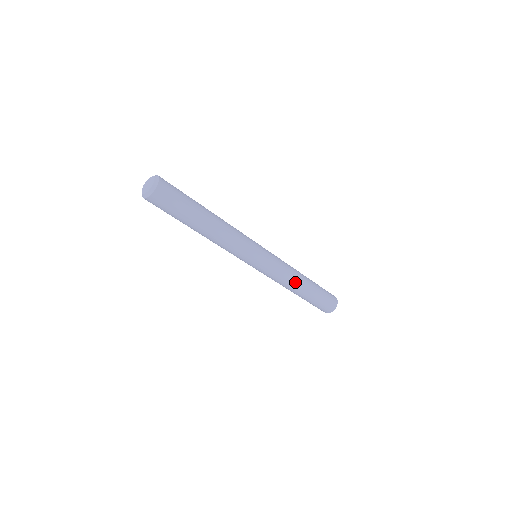
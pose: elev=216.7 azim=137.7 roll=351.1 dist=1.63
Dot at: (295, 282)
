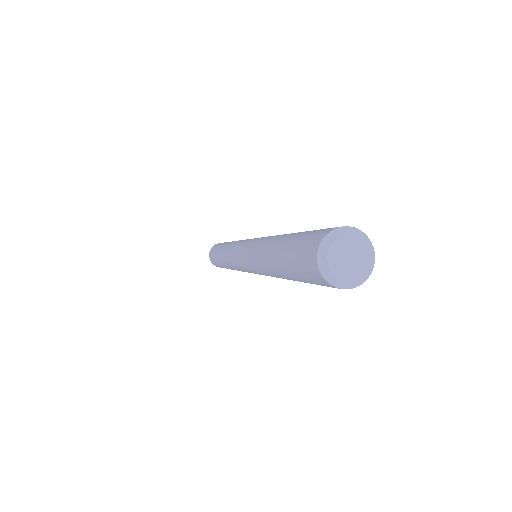
Dot at: occluded
